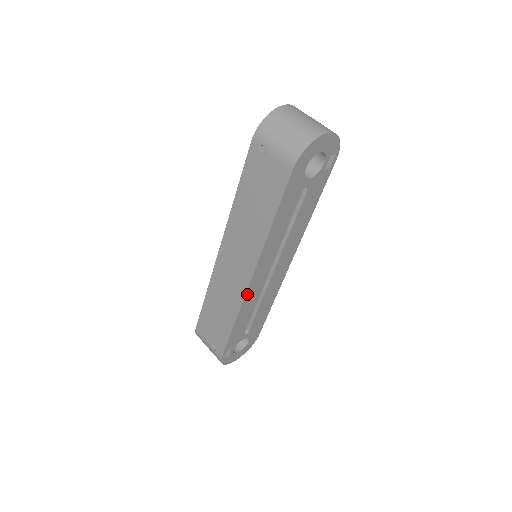
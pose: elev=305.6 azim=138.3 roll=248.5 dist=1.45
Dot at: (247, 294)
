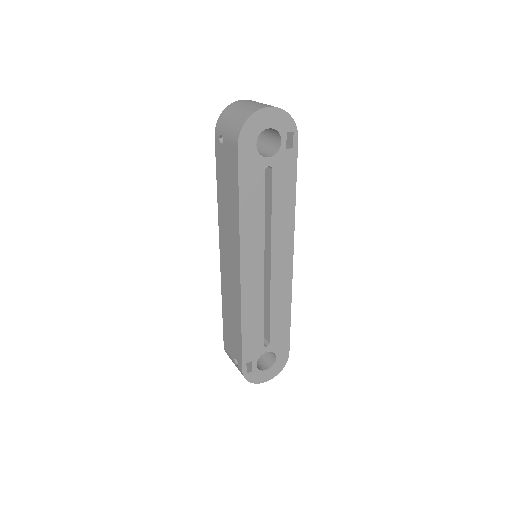
Dot at: (243, 290)
